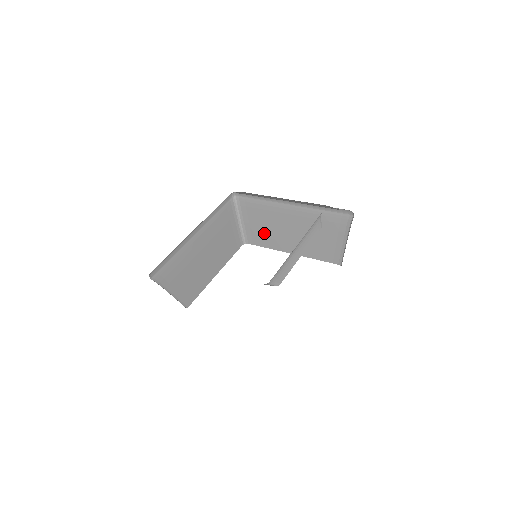
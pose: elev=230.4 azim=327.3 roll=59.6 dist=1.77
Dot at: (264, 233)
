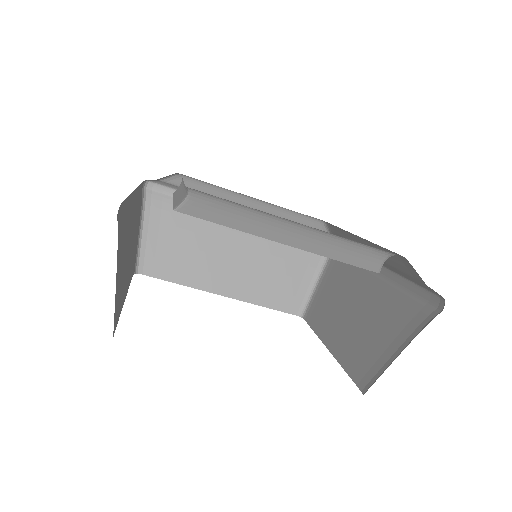
Dot at: (183, 258)
